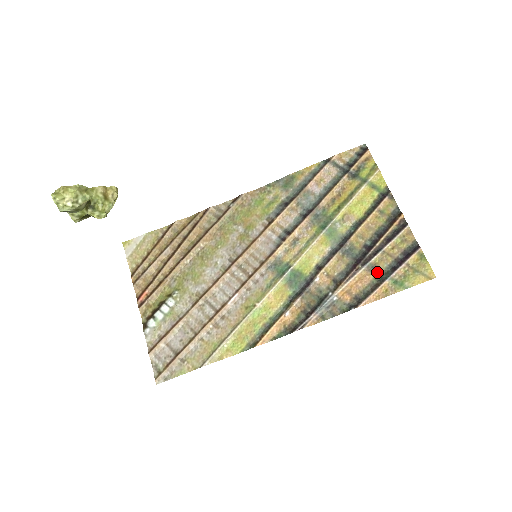
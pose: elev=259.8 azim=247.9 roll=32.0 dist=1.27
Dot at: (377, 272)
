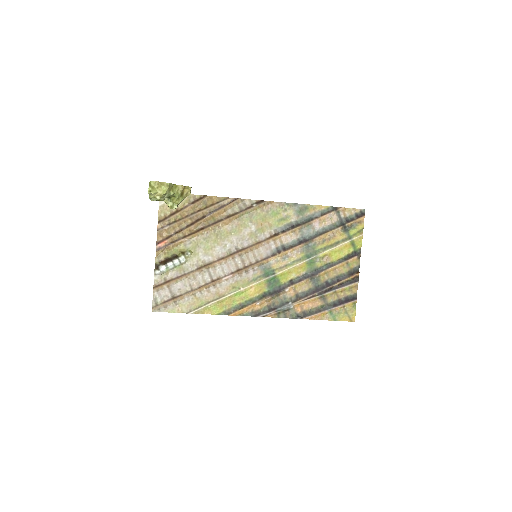
Dot at: (324, 302)
